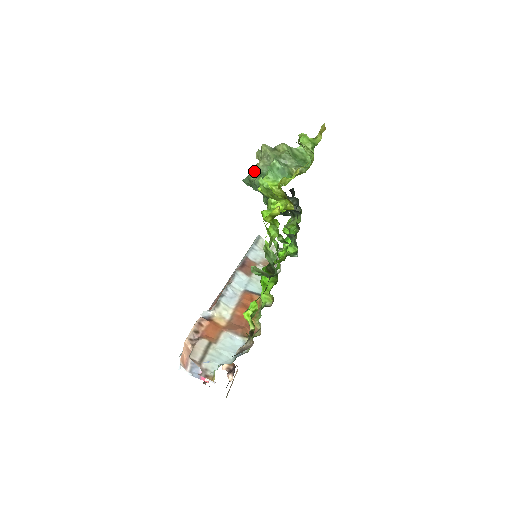
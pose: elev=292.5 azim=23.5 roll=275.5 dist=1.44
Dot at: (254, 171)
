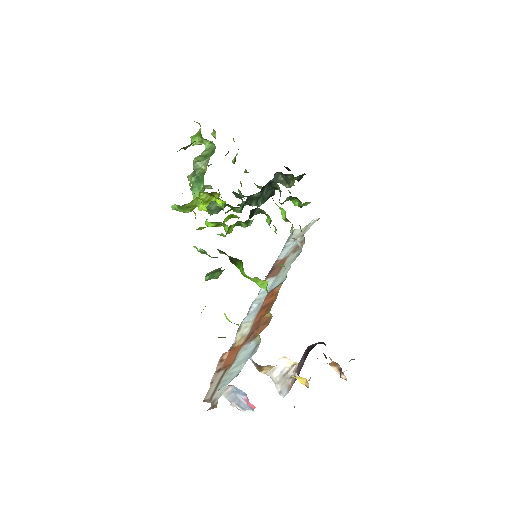
Dot at: occluded
